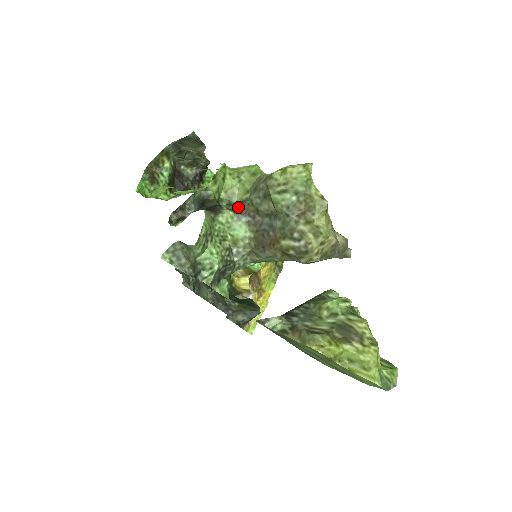
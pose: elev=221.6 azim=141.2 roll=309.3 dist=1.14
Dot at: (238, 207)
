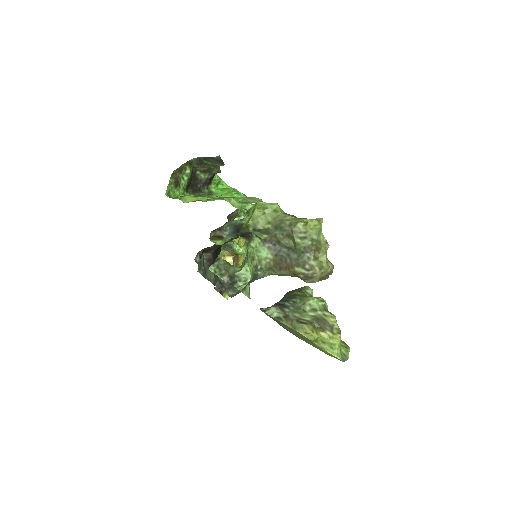
Dot at: (264, 236)
